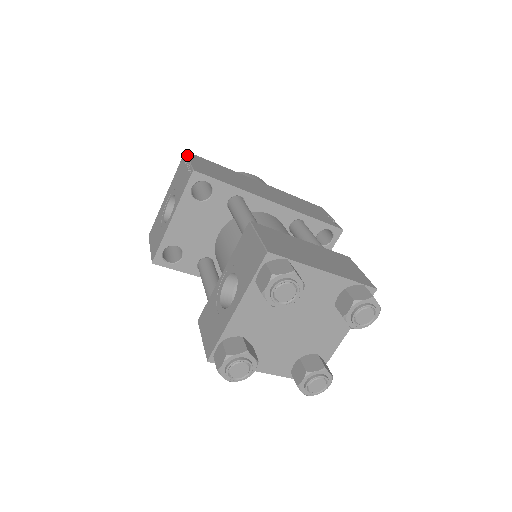
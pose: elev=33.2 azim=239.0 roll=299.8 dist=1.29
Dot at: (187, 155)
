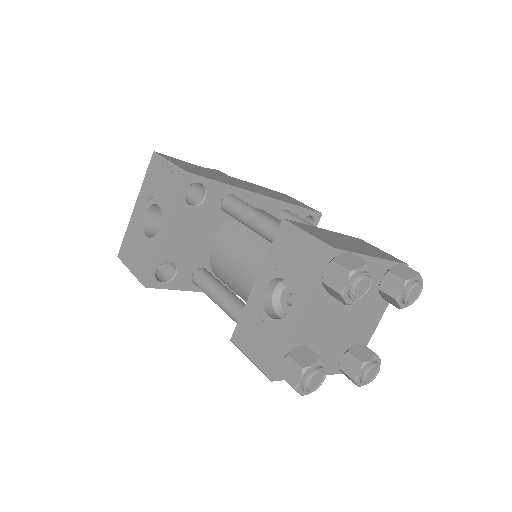
Dot at: (161, 156)
